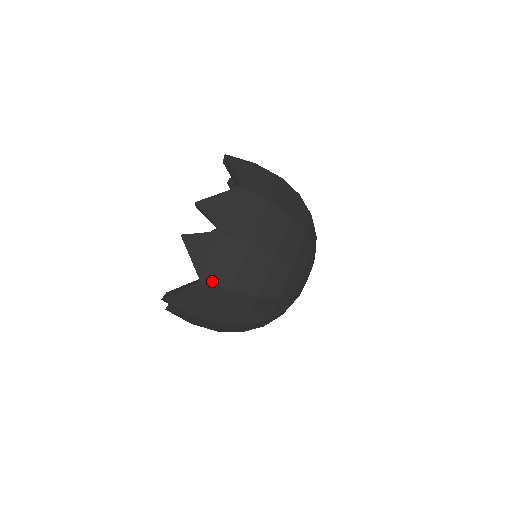
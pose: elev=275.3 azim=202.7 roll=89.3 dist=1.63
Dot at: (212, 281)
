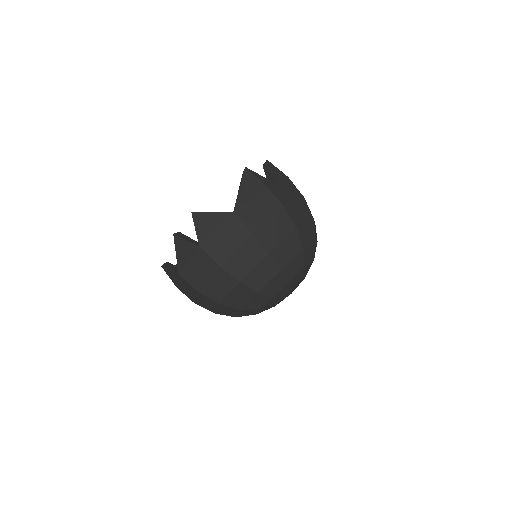
Dot at: (187, 278)
